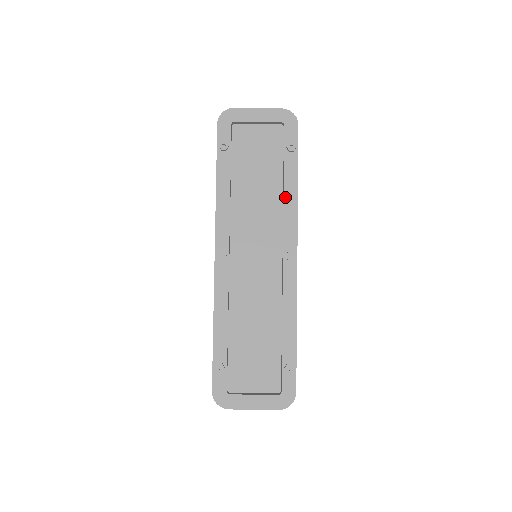
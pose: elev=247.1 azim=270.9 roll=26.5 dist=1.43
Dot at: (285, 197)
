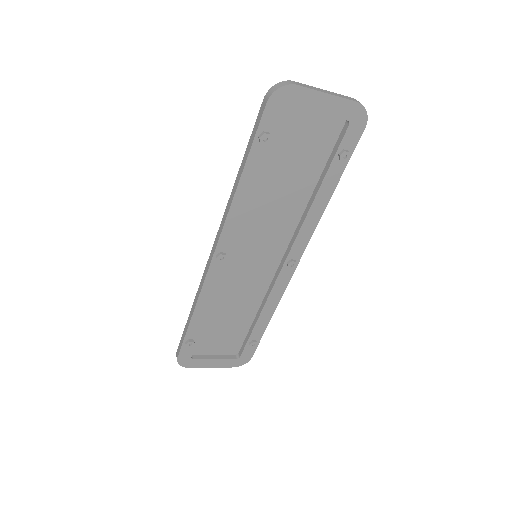
Dot at: (312, 208)
